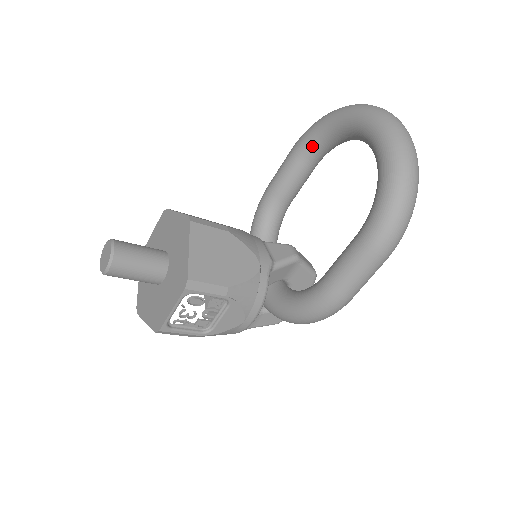
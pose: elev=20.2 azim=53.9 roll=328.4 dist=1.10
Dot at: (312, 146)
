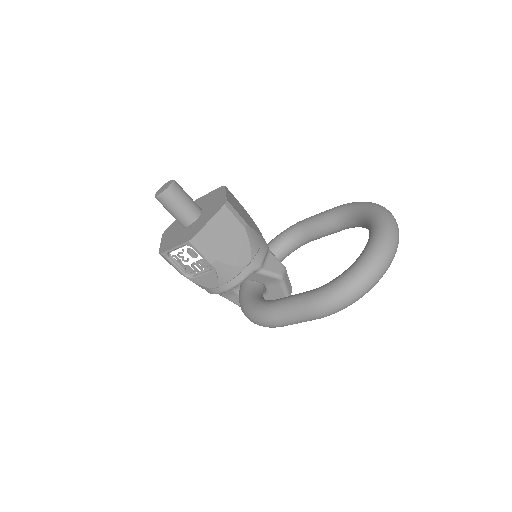
Dot at: (346, 215)
